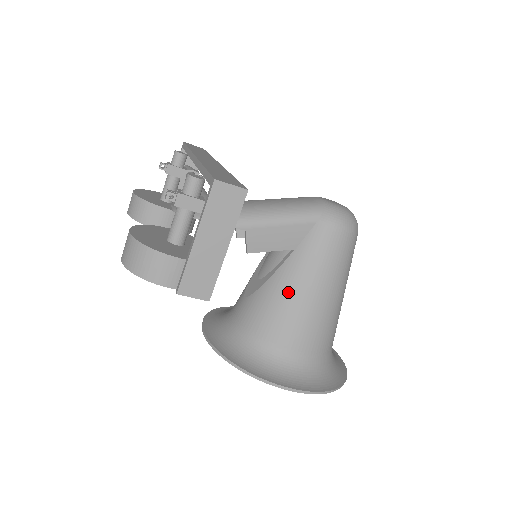
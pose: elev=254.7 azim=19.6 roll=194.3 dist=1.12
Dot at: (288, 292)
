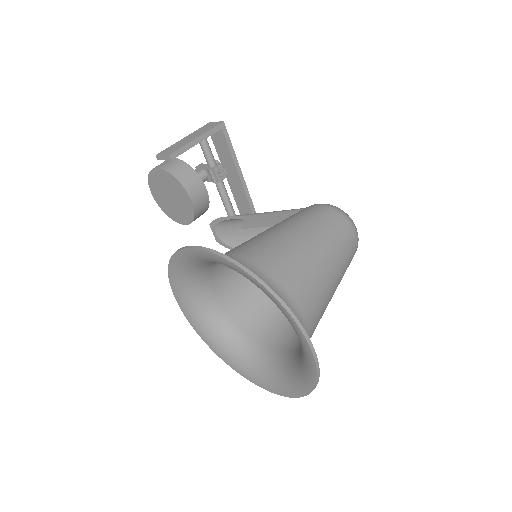
Dot at: occluded
